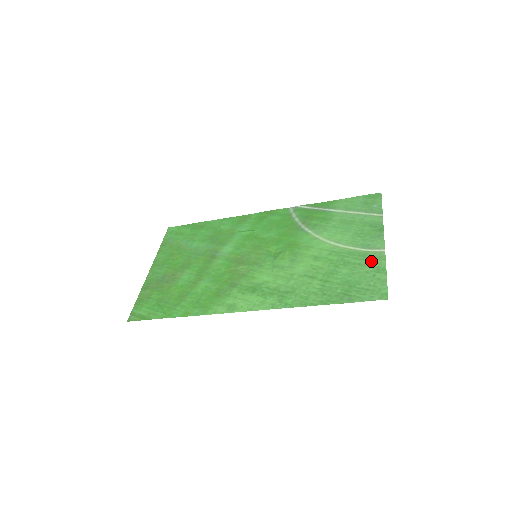
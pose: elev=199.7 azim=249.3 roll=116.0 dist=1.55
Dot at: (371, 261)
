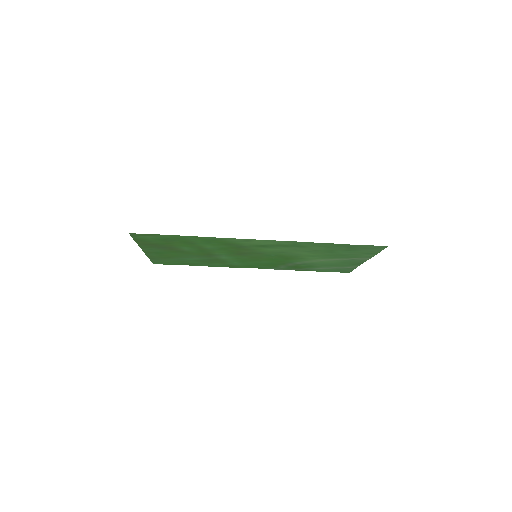
Dot at: (362, 255)
